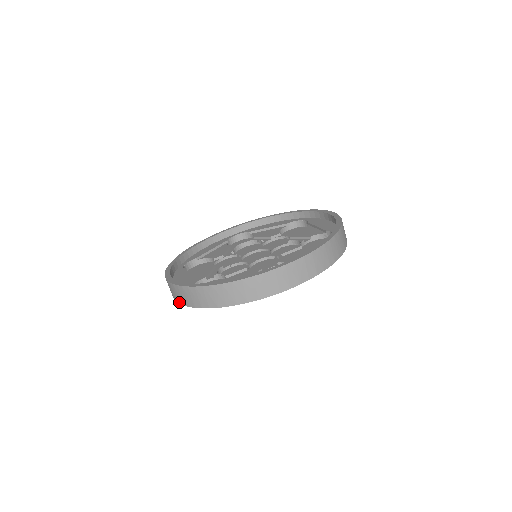
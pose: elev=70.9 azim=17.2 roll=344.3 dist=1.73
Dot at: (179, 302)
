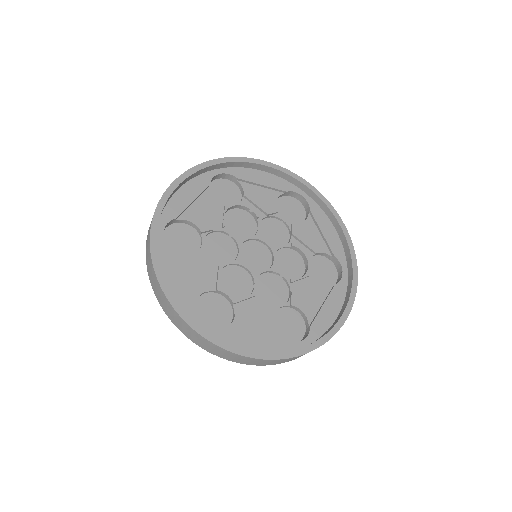
Dot at: (173, 323)
